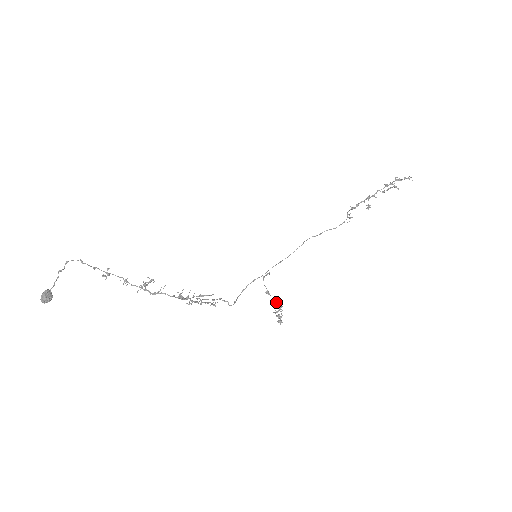
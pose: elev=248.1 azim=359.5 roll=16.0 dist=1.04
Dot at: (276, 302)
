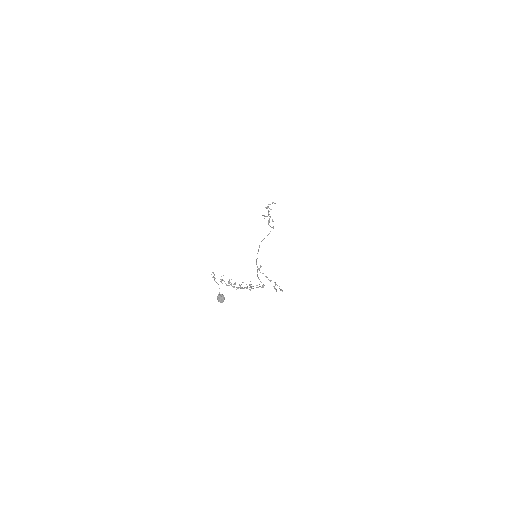
Dot at: (270, 281)
